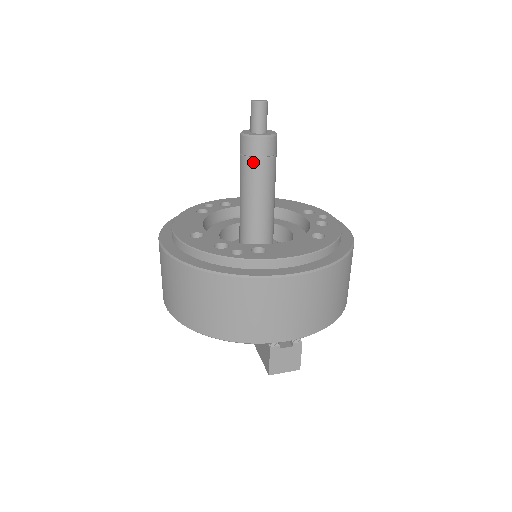
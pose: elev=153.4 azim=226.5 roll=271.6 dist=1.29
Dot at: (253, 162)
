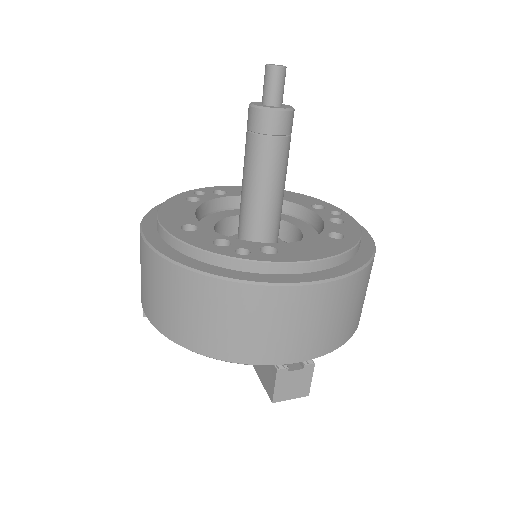
Dot at: (264, 141)
